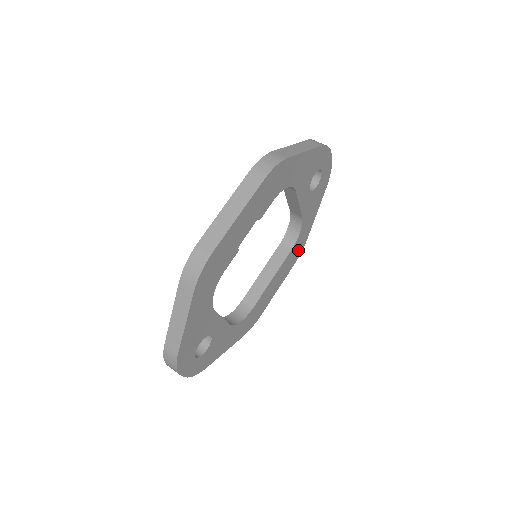
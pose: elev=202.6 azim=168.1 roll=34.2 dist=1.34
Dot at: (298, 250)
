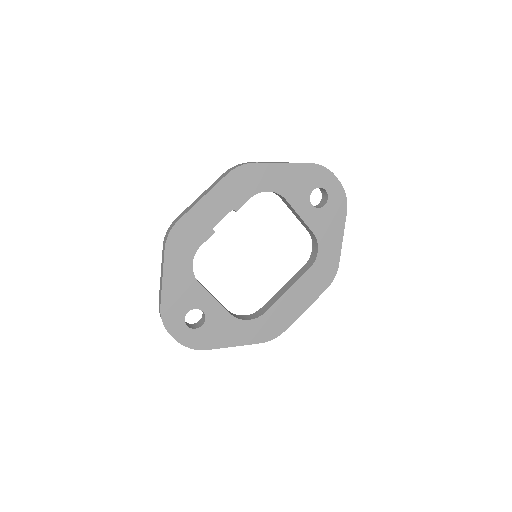
Dot at: (326, 273)
